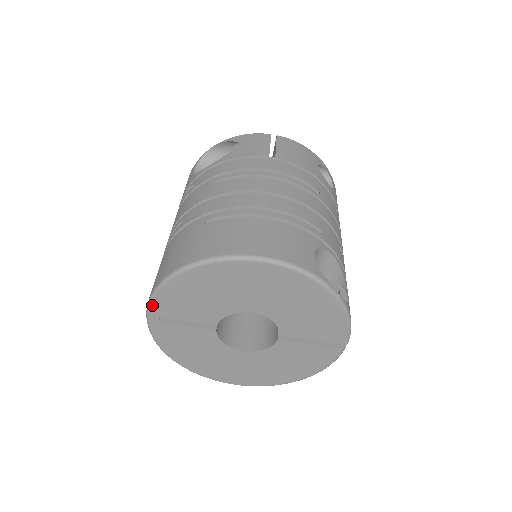
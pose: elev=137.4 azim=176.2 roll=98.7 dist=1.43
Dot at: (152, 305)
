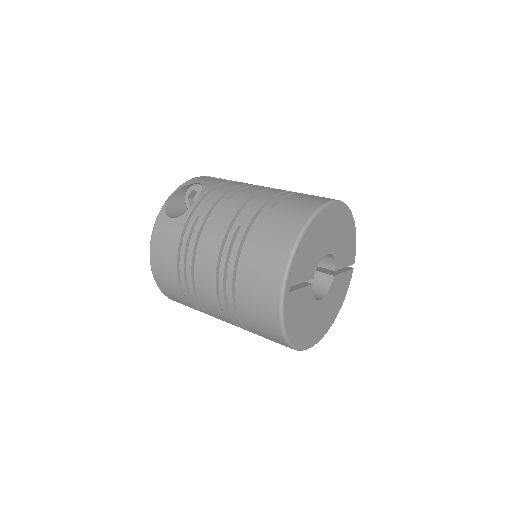
Dot at: (289, 274)
